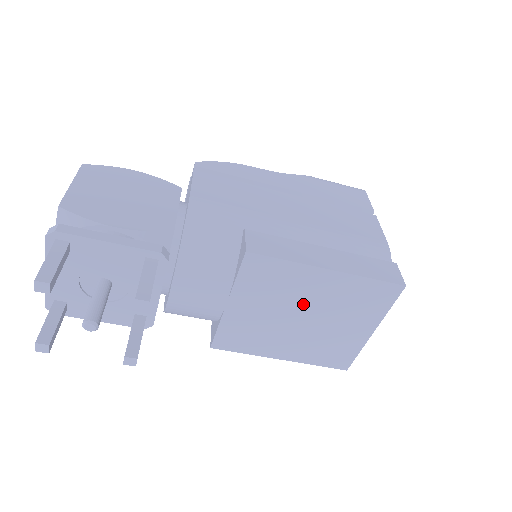
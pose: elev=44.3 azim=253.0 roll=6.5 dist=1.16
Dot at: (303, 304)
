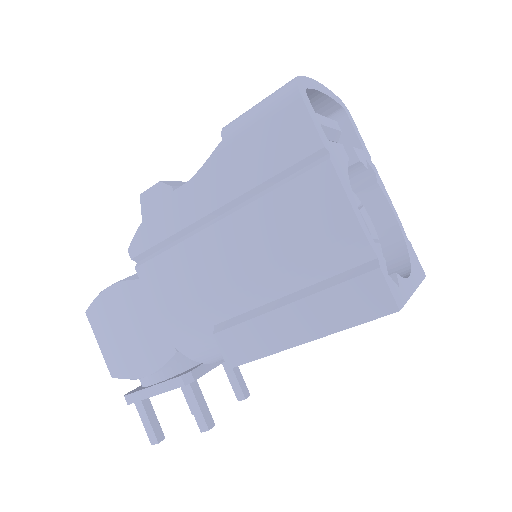
Dot at: occluded
